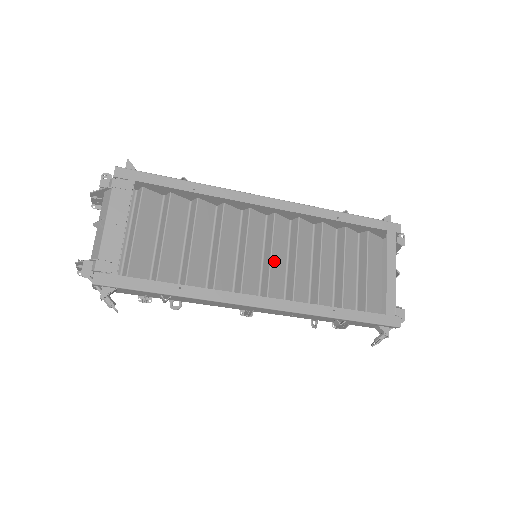
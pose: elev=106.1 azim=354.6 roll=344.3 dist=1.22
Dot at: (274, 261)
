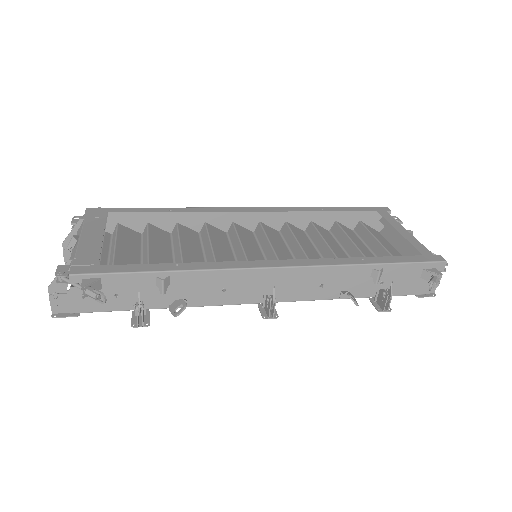
Dot at: (276, 249)
